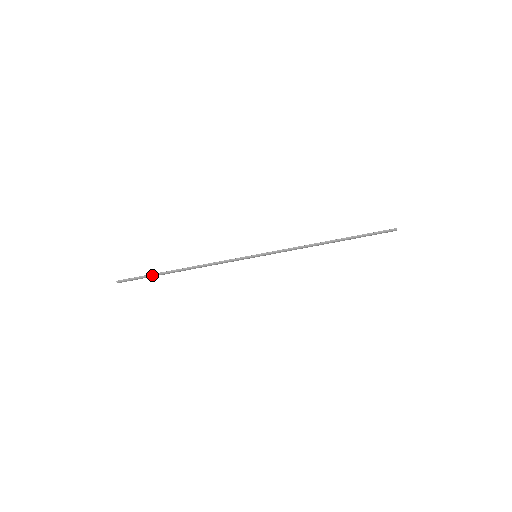
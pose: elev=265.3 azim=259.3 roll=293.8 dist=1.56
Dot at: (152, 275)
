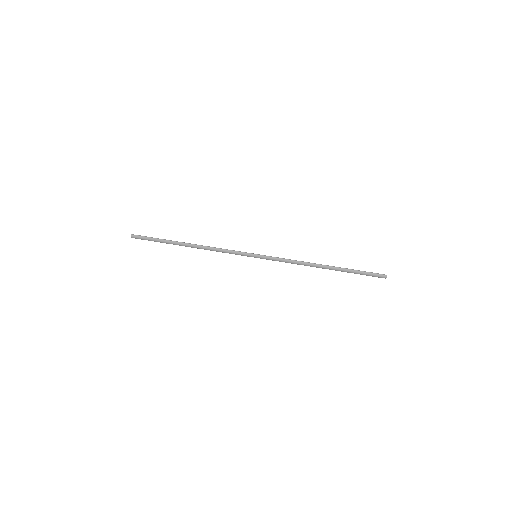
Dot at: (163, 240)
